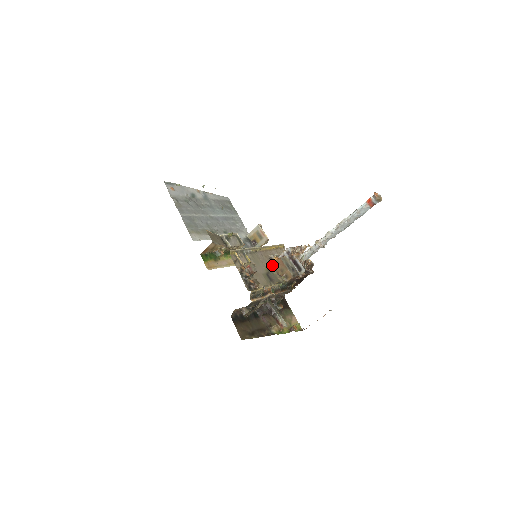
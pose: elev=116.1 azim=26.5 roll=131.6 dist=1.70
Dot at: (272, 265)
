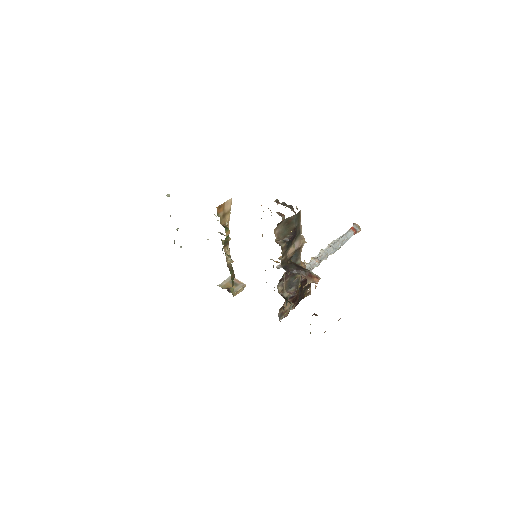
Dot at: (278, 258)
